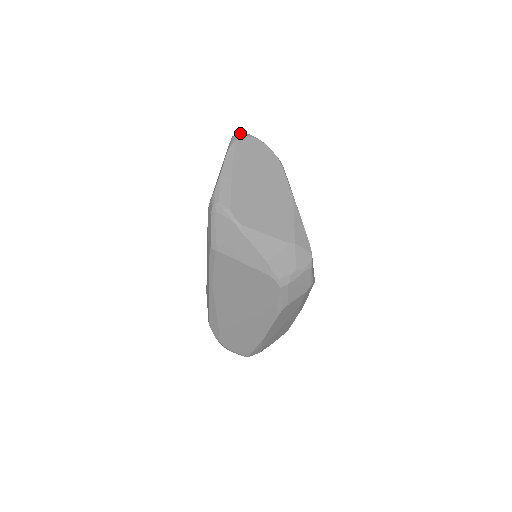
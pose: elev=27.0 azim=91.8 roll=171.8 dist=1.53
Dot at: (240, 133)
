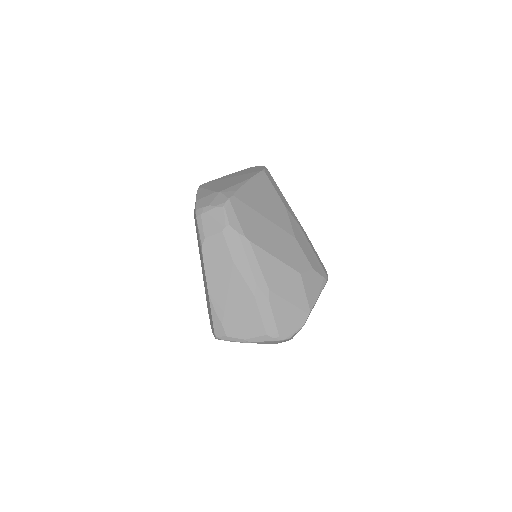
Dot at: occluded
